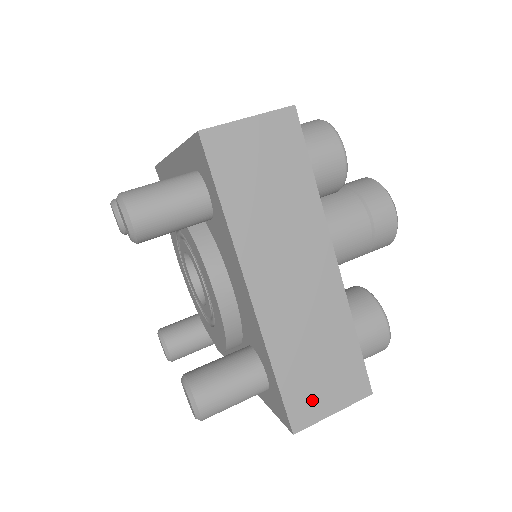
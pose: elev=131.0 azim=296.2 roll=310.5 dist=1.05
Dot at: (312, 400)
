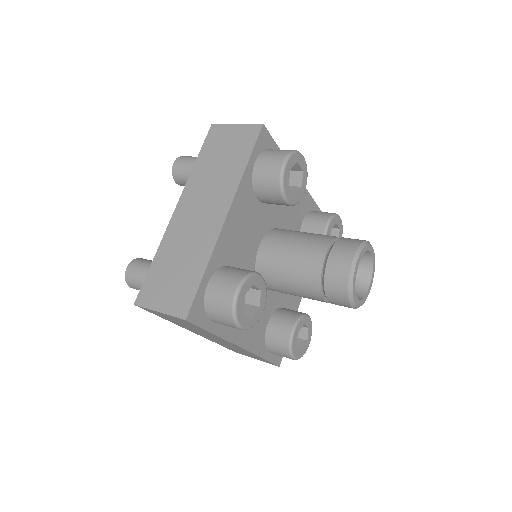
Dot at: (156, 292)
